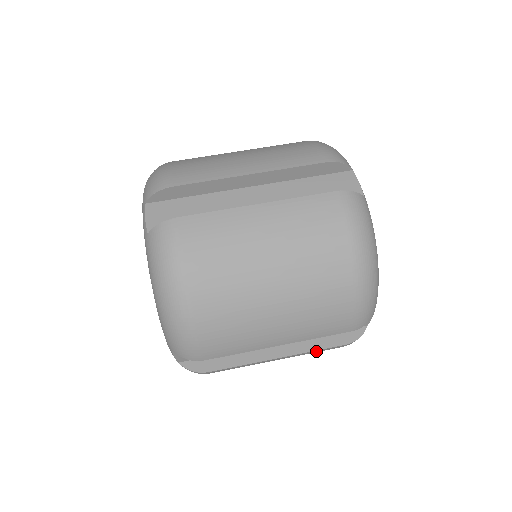
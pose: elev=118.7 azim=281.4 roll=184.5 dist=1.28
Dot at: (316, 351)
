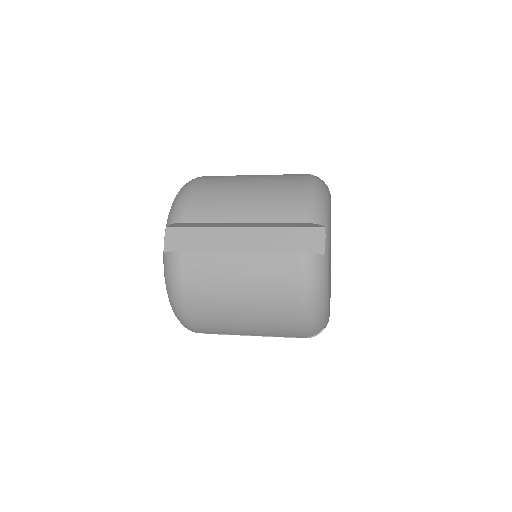
Dot at: (273, 257)
